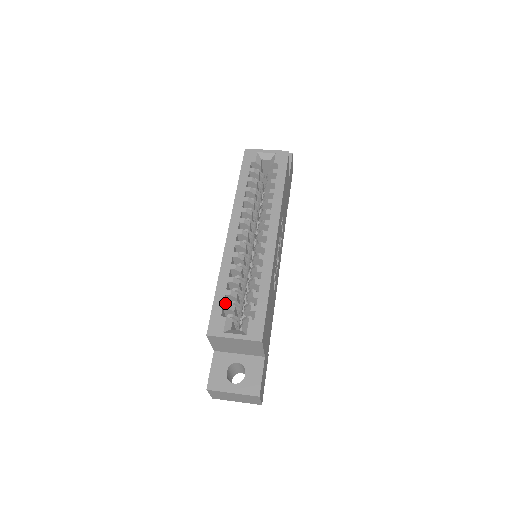
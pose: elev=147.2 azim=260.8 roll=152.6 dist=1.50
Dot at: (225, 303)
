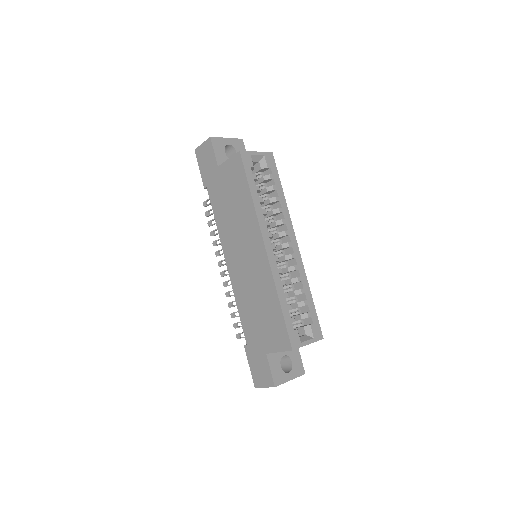
Dot at: (292, 318)
